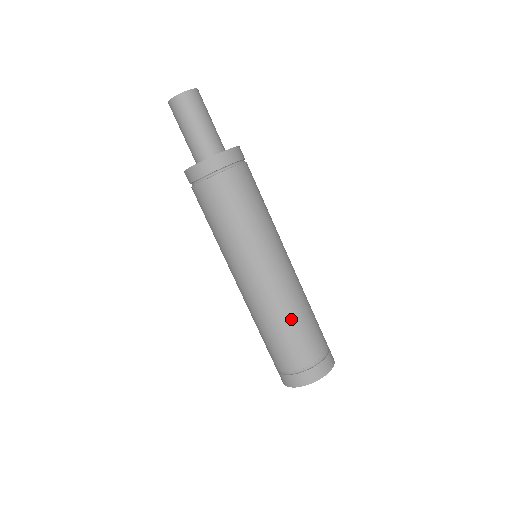
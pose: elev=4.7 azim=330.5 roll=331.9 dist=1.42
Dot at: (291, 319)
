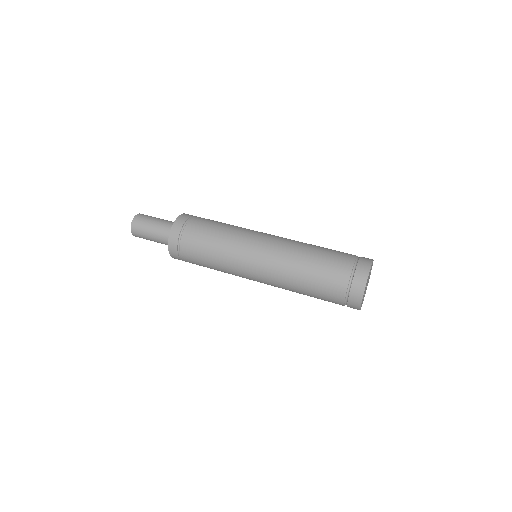
Dot at: (301, 281)
